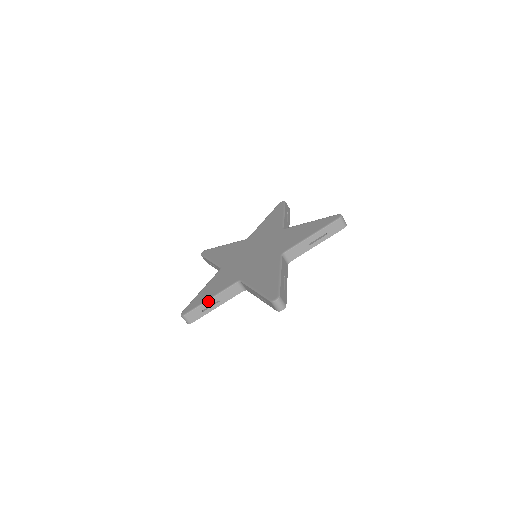
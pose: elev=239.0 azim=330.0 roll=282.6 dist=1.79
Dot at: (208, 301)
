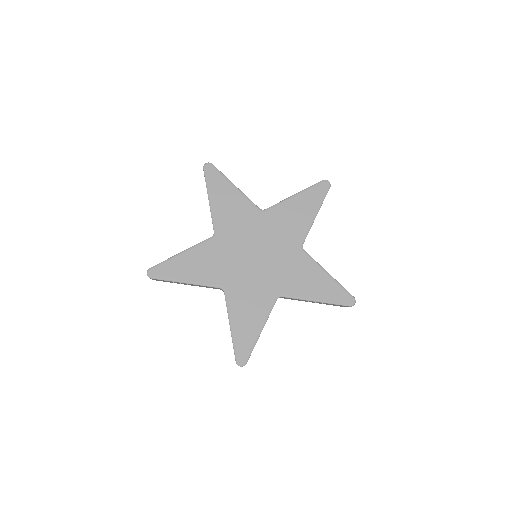
Dot at: (182, 283)
